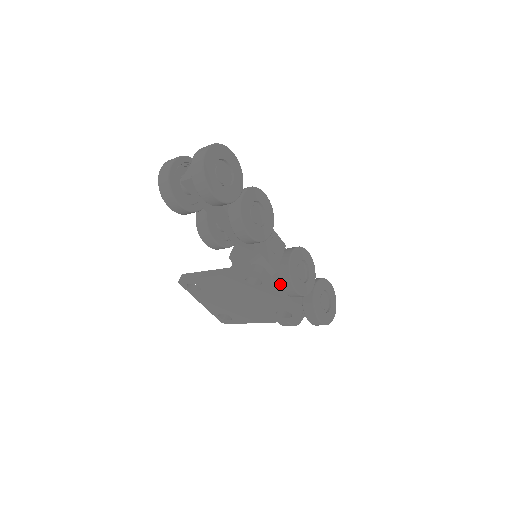
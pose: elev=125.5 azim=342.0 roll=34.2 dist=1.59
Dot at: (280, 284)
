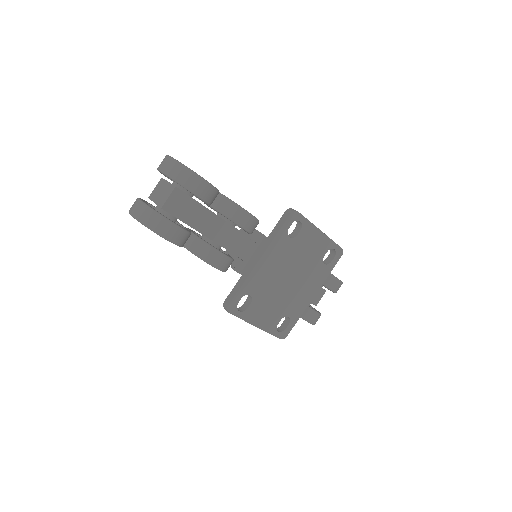
Dot at: occluded
